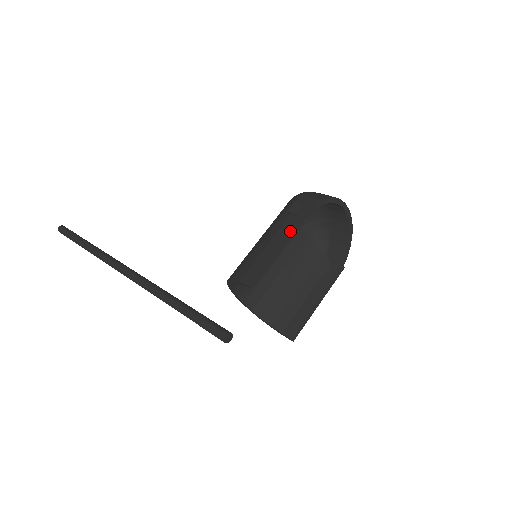
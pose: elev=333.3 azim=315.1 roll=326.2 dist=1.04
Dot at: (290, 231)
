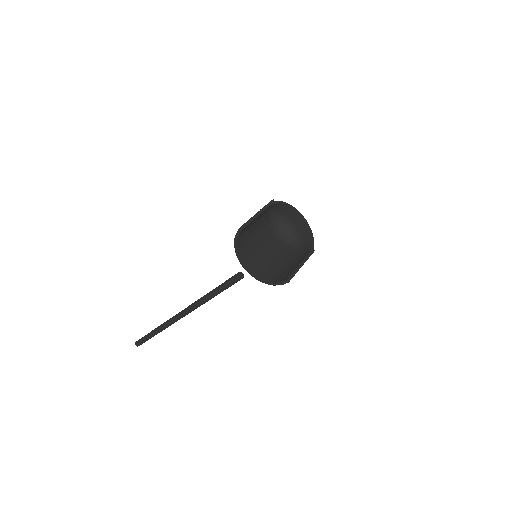
Dot at: (262, 209)
